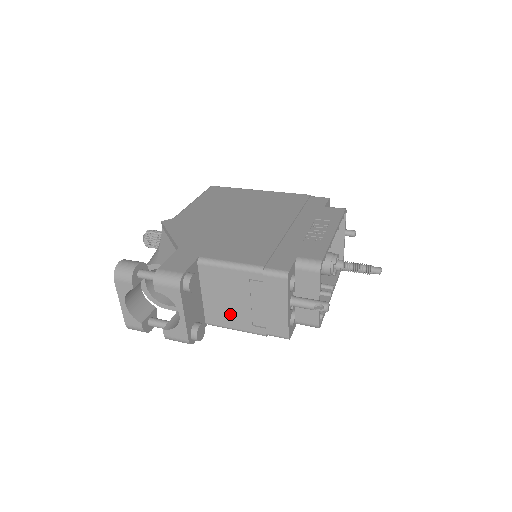
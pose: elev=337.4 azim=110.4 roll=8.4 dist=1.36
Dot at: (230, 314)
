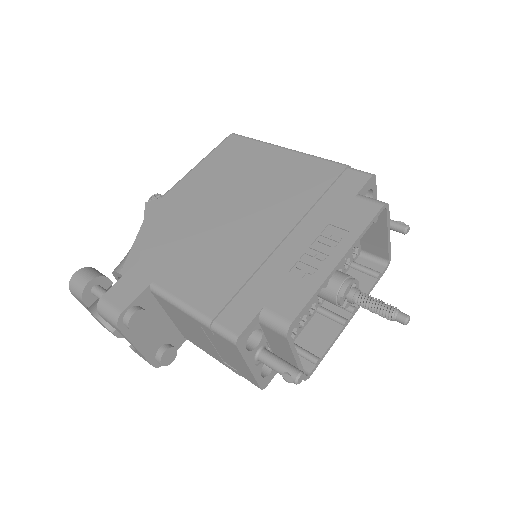
Dot at: (200, 343)
